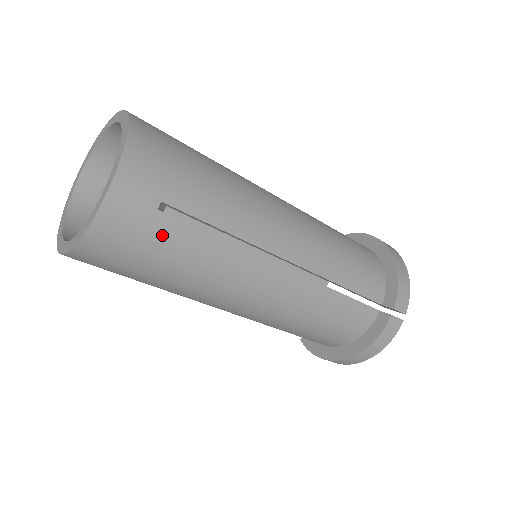
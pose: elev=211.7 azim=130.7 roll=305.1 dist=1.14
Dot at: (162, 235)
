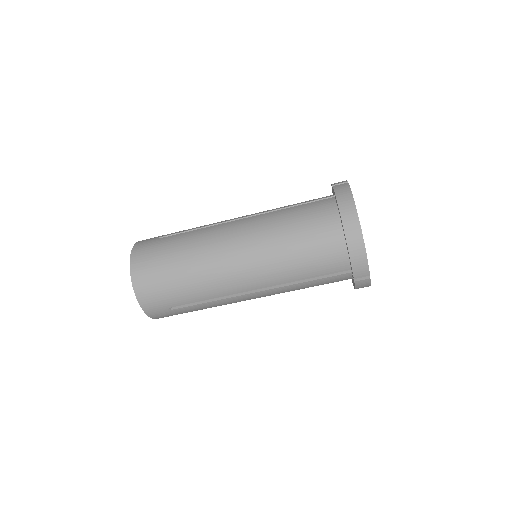
Dot at: (163, 243)
